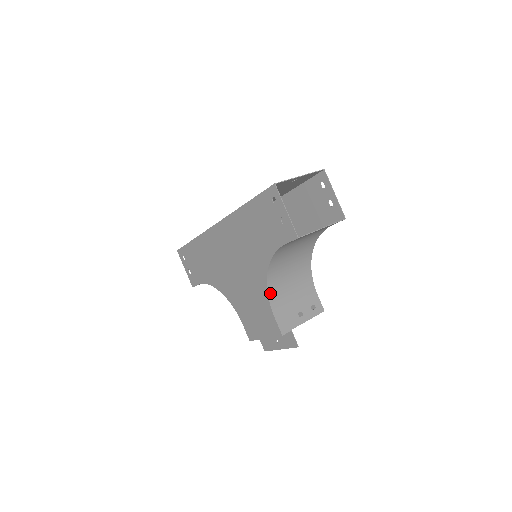
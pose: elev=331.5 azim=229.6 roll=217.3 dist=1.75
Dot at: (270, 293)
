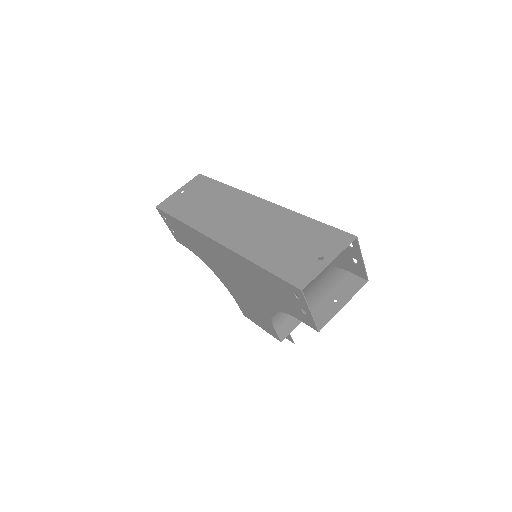
Dot at: (273, 316)
